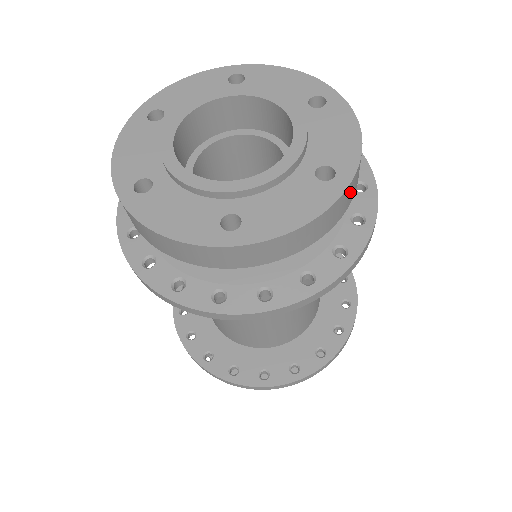
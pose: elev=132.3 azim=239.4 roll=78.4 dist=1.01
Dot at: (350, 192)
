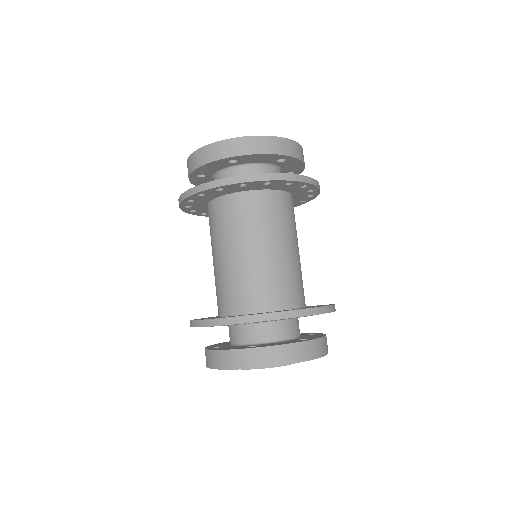
Dot at: occluded
